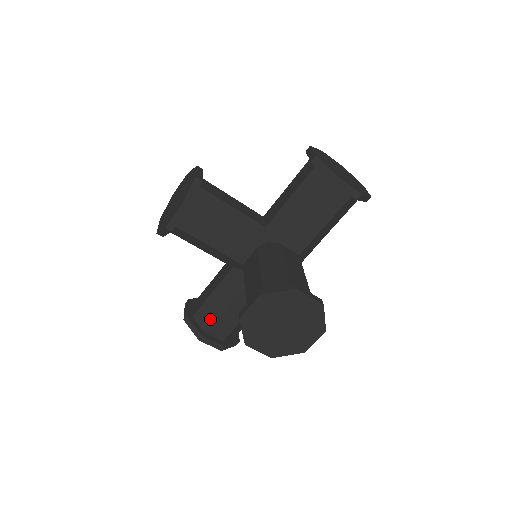
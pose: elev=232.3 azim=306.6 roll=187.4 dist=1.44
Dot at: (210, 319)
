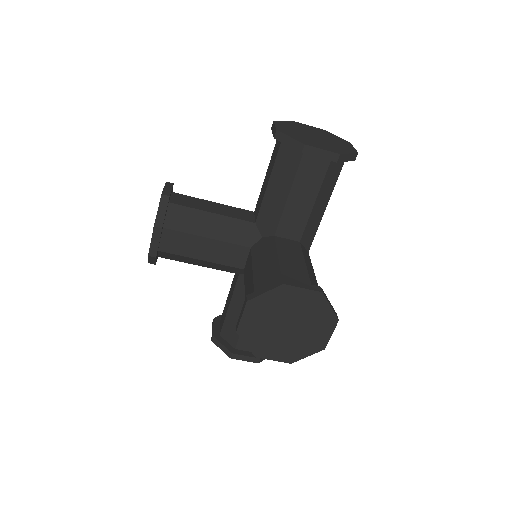
Dot at: (235, 334)
